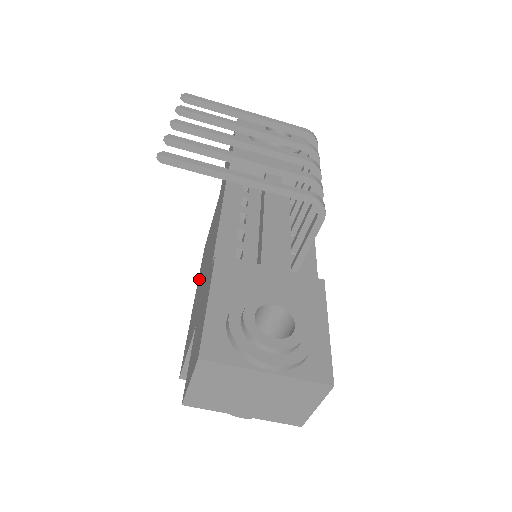
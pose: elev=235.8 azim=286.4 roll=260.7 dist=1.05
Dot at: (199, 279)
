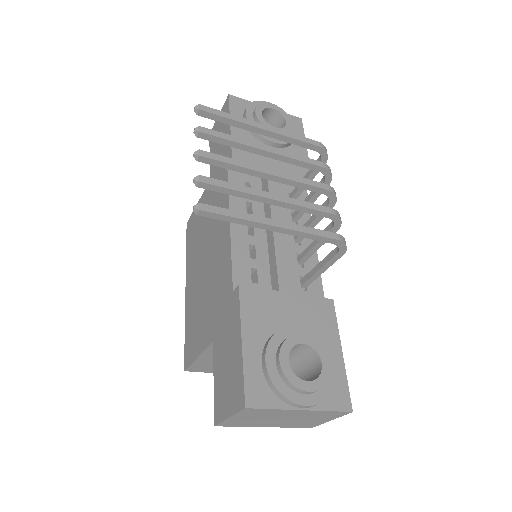
Dot at: (191, 266)
